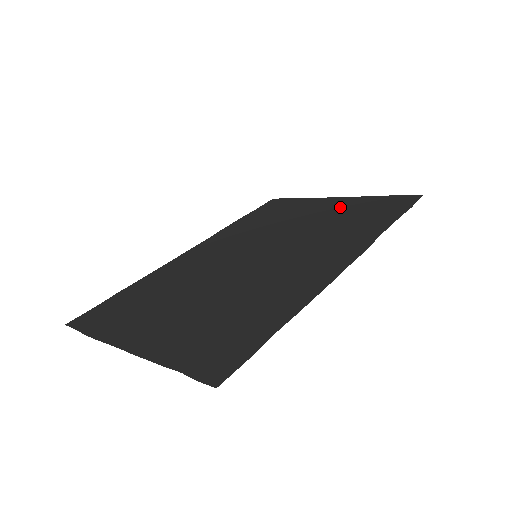
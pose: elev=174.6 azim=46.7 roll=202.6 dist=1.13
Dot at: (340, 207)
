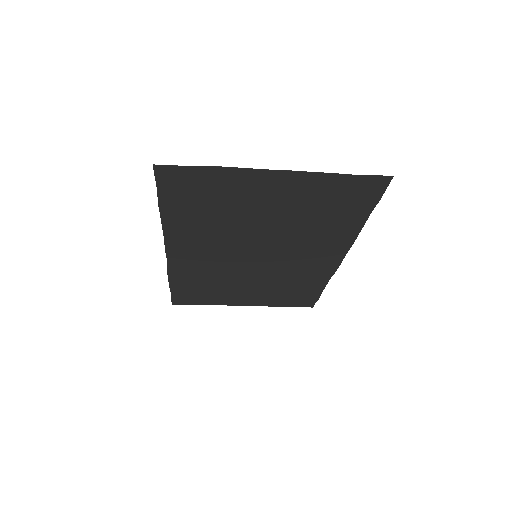
Dot at: (262, 297)
